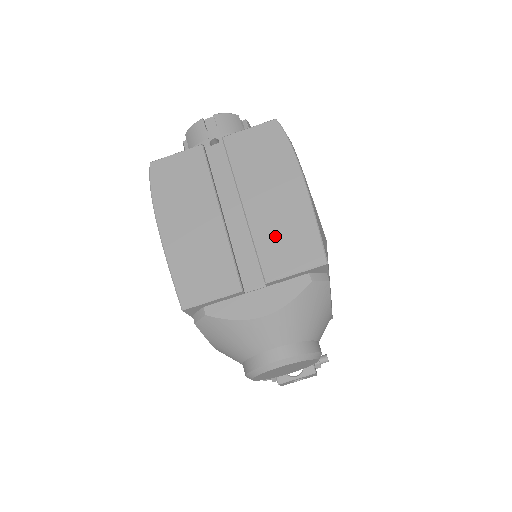
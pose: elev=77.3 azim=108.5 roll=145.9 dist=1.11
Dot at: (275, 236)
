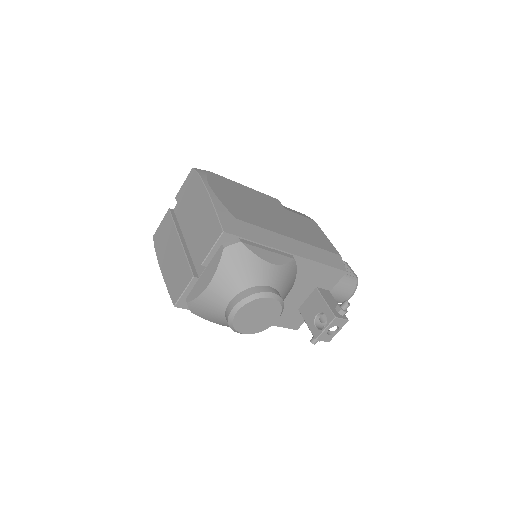
Dot at: (201, 234)
